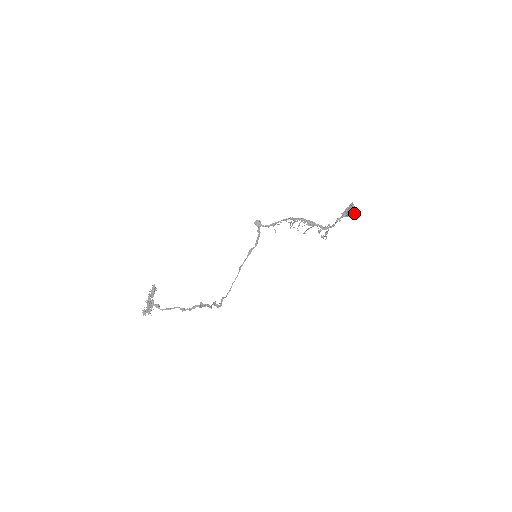
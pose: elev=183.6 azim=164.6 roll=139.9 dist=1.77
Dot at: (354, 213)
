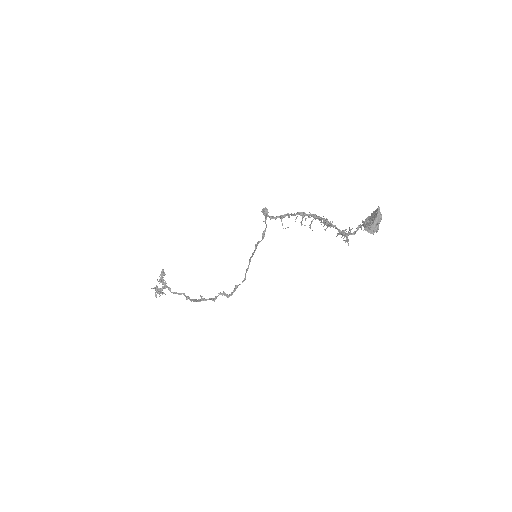
Dot at: (376, 226)
